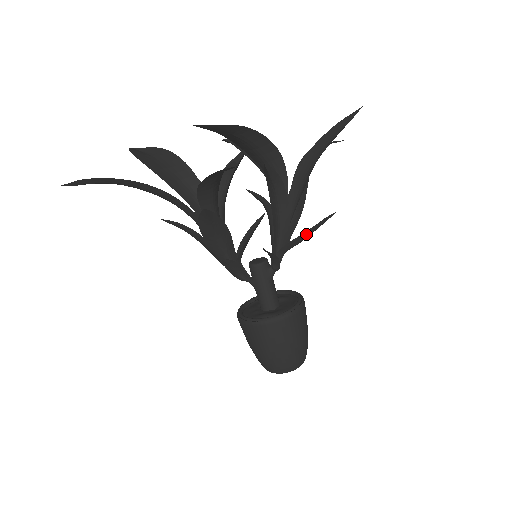
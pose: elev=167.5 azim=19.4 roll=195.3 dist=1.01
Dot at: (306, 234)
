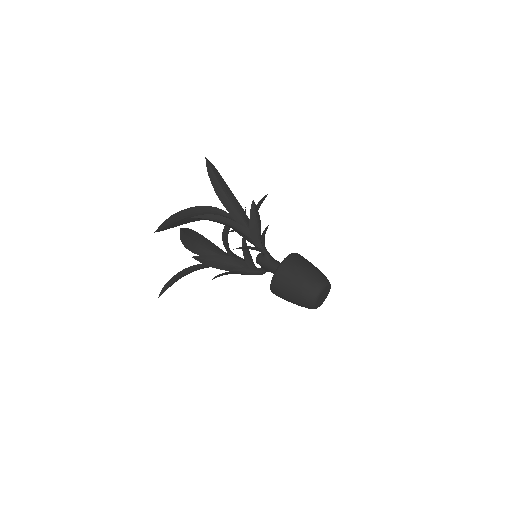
Dot at: (252, 223)
